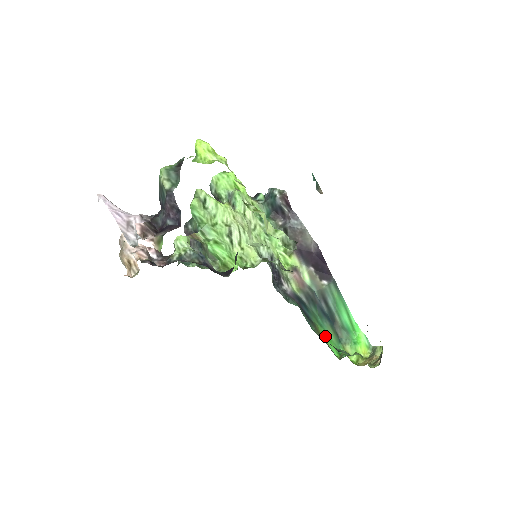
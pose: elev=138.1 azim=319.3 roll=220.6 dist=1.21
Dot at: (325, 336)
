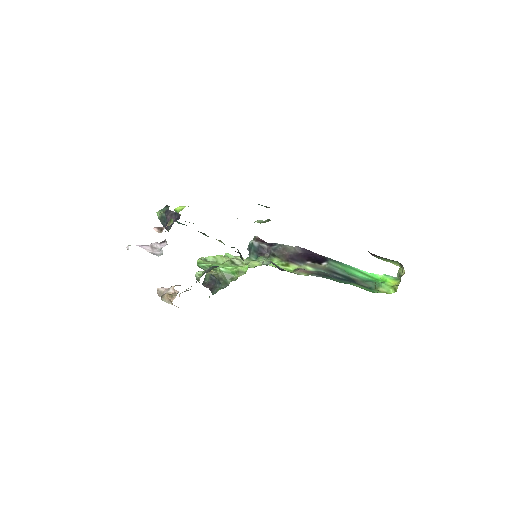
Dot at: occluded
